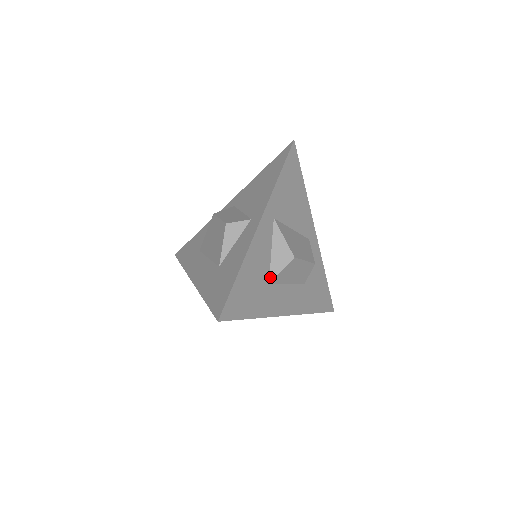
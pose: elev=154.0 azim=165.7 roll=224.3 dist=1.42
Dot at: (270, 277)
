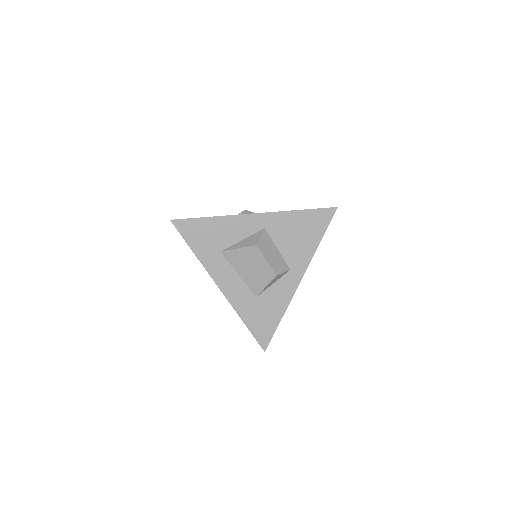
Dot at: occluded
